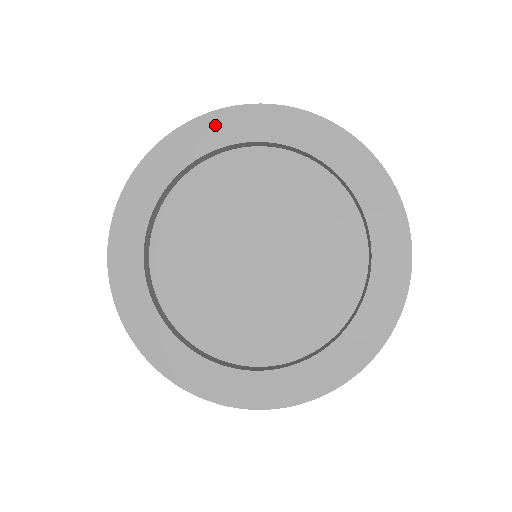
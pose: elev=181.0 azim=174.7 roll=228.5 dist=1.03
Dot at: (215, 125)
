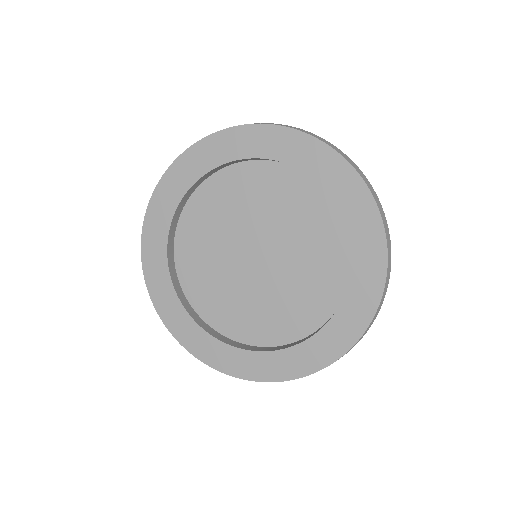
Dot at: (213, 146)
